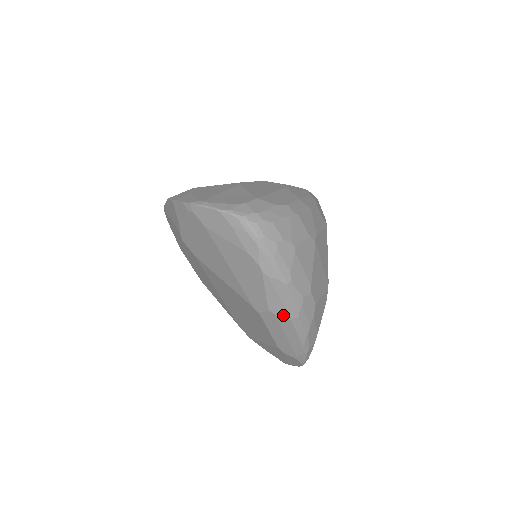
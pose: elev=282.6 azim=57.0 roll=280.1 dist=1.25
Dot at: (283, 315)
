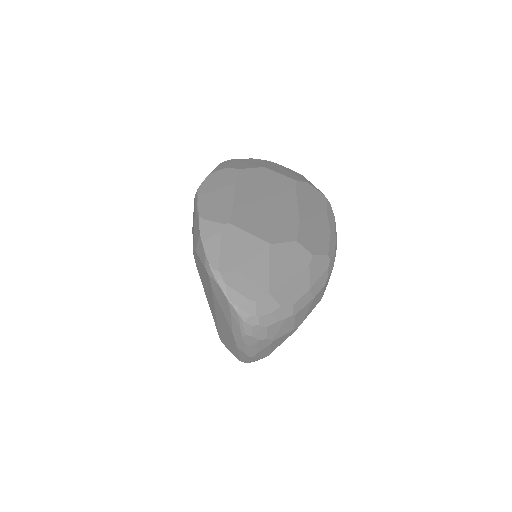
Dot at: (236, 357)
